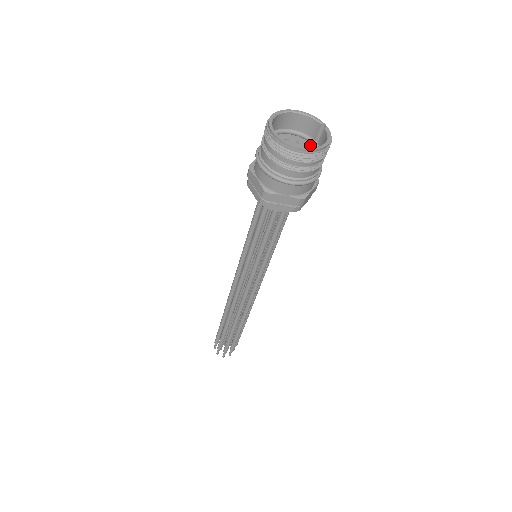
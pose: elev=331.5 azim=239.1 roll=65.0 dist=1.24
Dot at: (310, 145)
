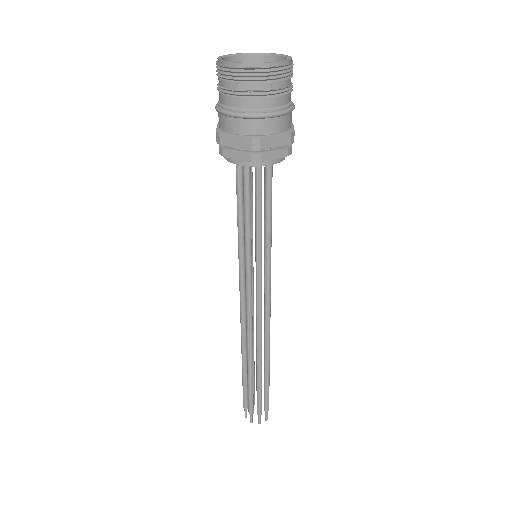
Dot at: occluded
